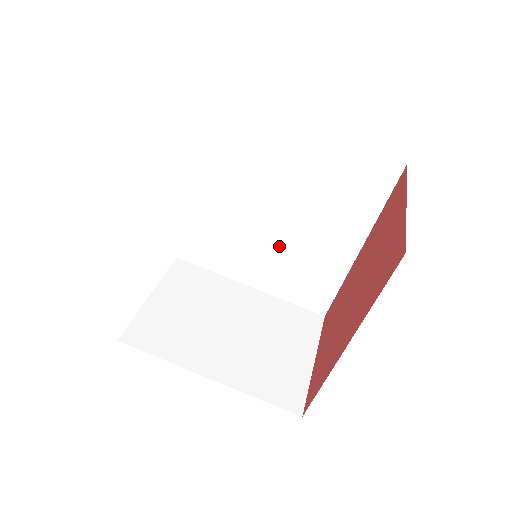
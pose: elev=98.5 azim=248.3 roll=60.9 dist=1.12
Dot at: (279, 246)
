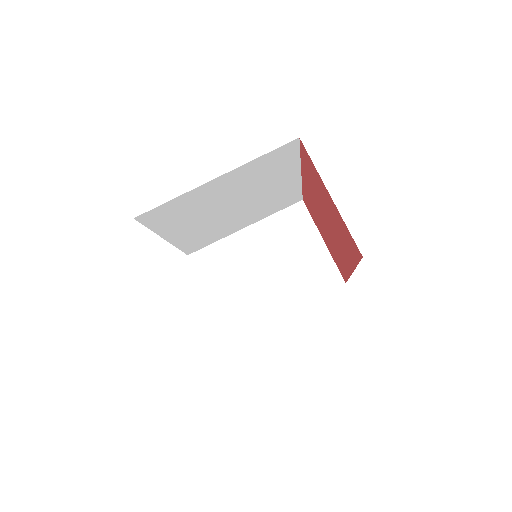
Dot at: (247, 209)
